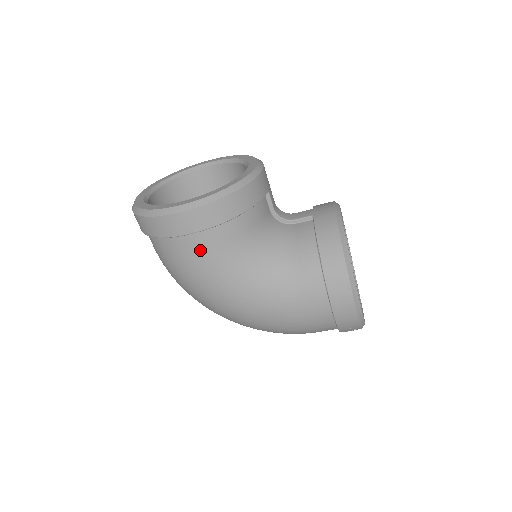
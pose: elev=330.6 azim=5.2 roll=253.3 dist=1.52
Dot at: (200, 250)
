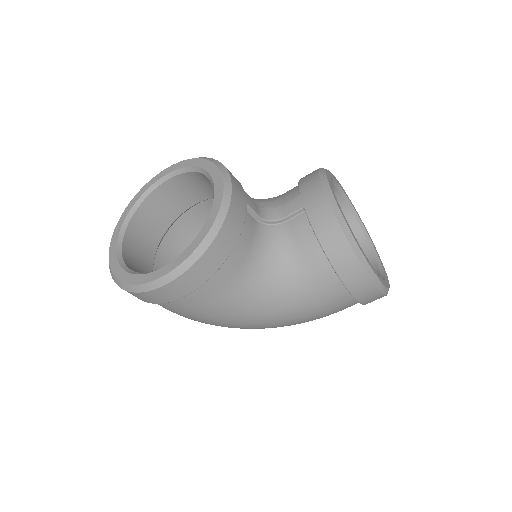
Dot at: (202, 301)
